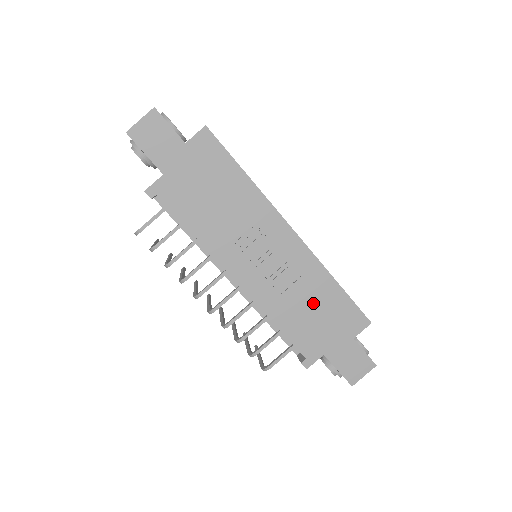
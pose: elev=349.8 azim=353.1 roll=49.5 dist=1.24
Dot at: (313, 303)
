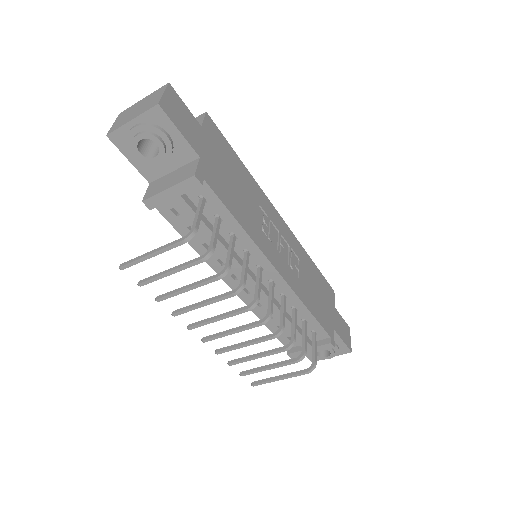
Dot at: (312, 282)
